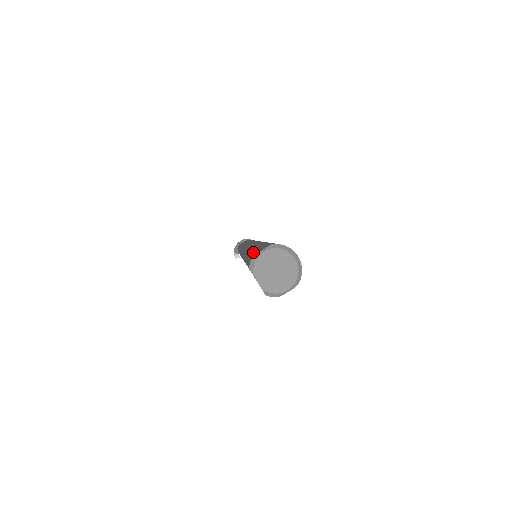
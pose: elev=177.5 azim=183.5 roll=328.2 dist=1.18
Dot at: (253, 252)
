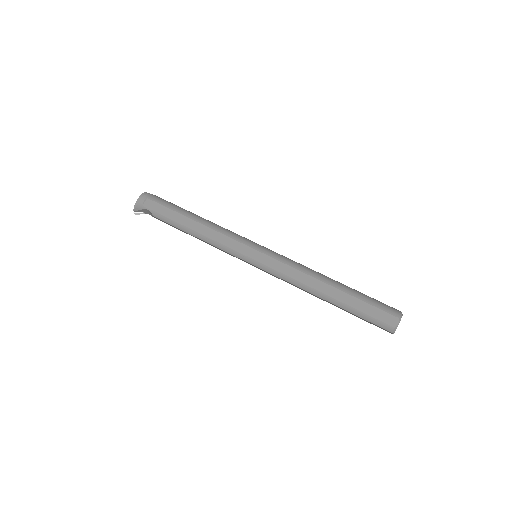
Dot at: (375, 317)
